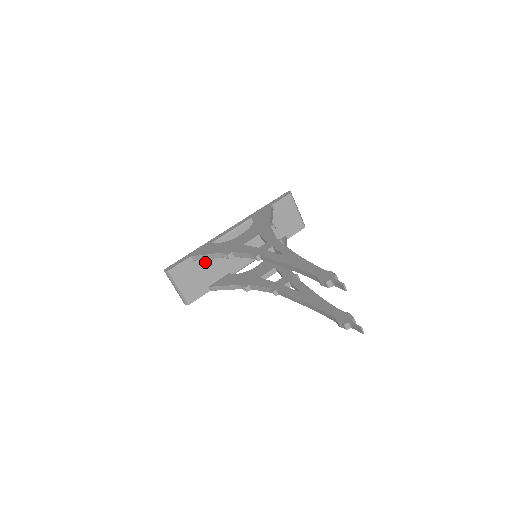
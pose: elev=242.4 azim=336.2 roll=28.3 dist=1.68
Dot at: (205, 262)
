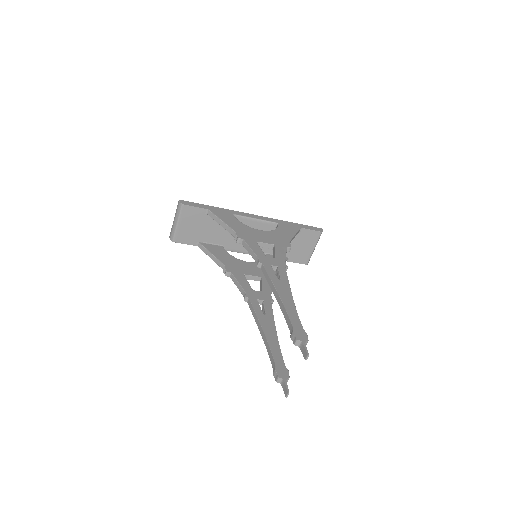
Dot at: (214, 223)
